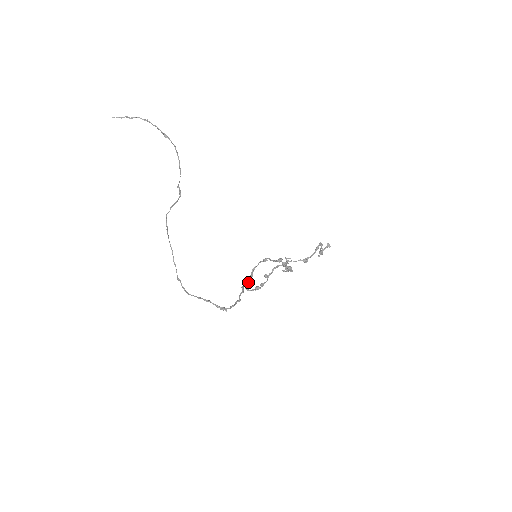
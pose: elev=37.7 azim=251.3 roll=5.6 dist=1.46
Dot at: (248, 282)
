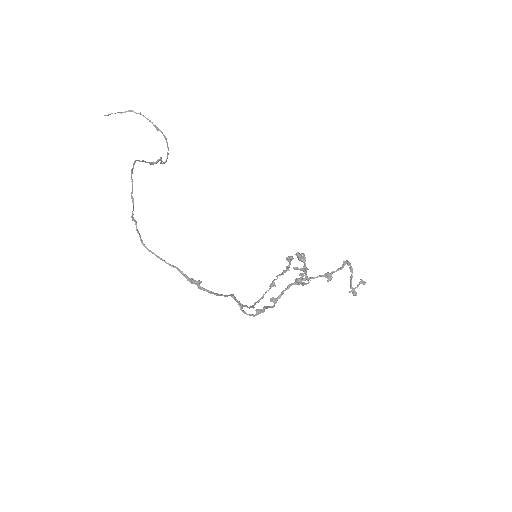
Dot at: (246, 305)
